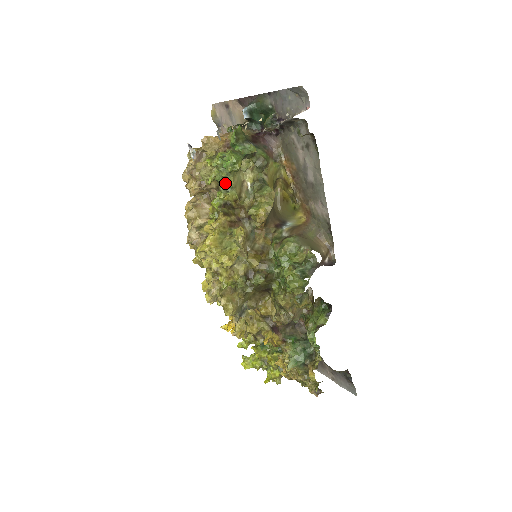
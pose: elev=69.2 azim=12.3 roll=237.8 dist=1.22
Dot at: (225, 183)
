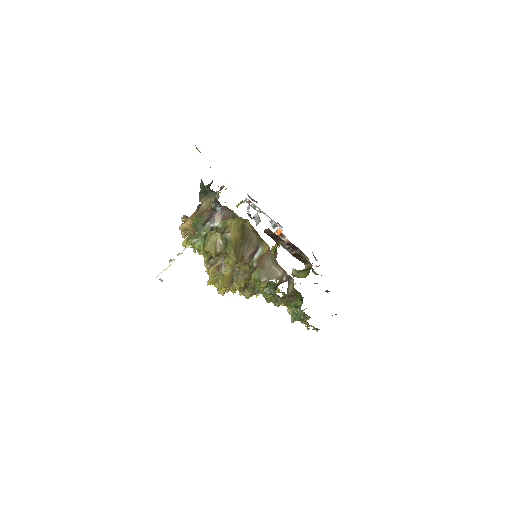
Dot at: occluded
